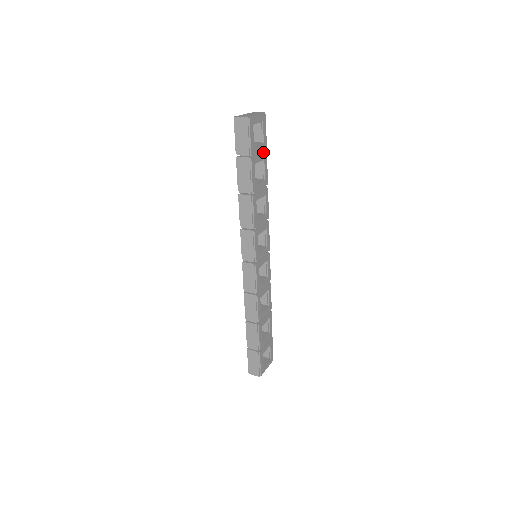
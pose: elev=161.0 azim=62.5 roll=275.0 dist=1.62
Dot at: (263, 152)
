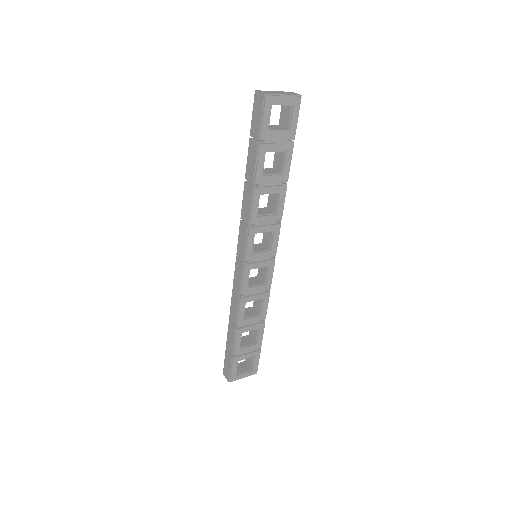
Dot at: (288, 142)
